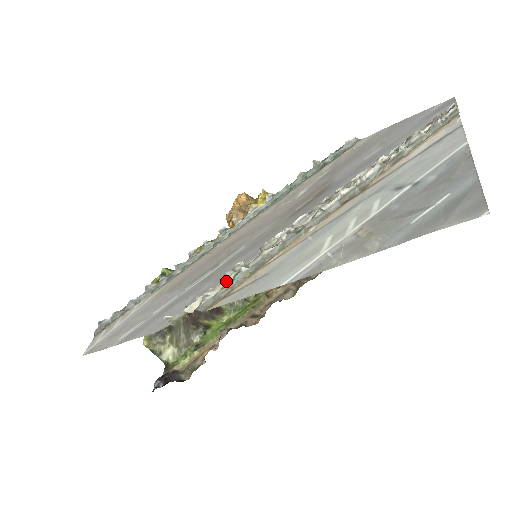
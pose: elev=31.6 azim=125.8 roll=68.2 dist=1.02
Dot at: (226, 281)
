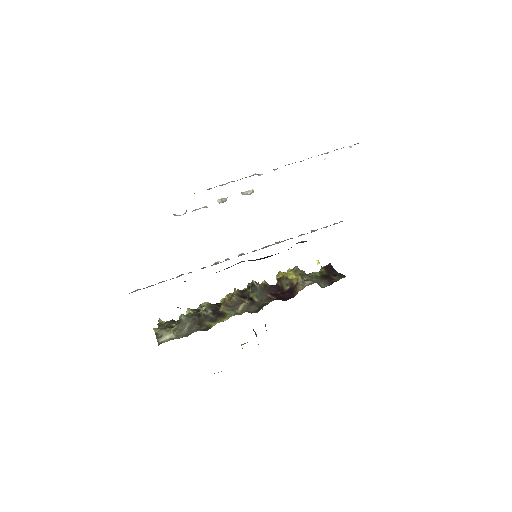
Dot at: occluded
